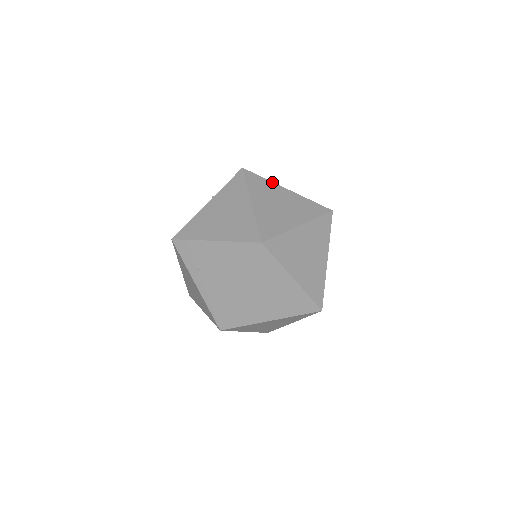
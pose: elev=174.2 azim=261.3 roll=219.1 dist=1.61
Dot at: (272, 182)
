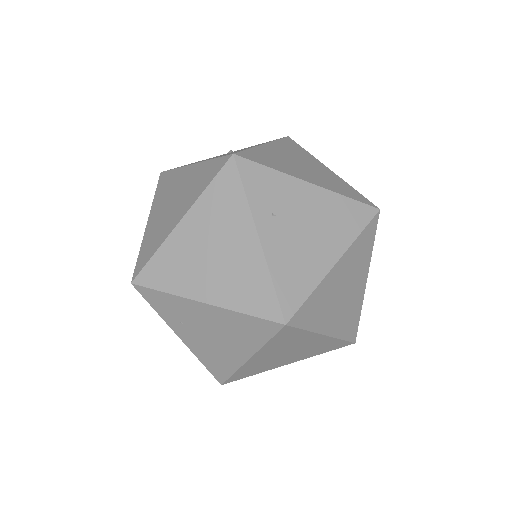
Dot at: occluded
